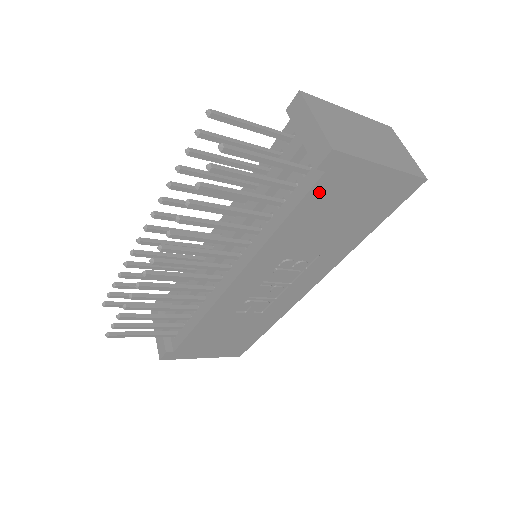
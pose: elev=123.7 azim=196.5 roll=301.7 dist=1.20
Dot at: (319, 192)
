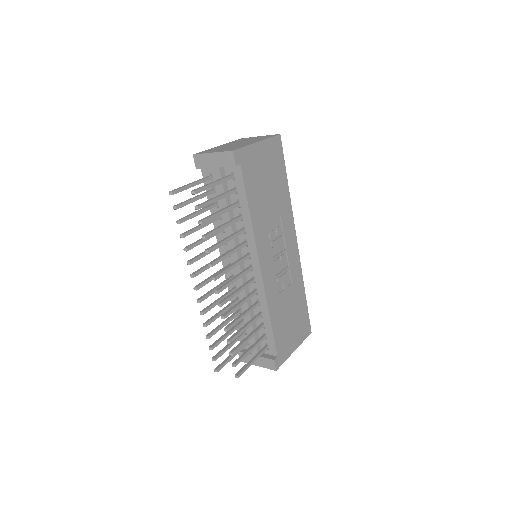
Dot at: (247, 178)
